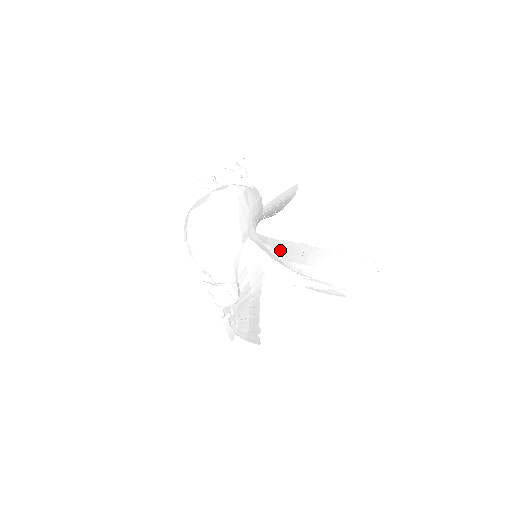
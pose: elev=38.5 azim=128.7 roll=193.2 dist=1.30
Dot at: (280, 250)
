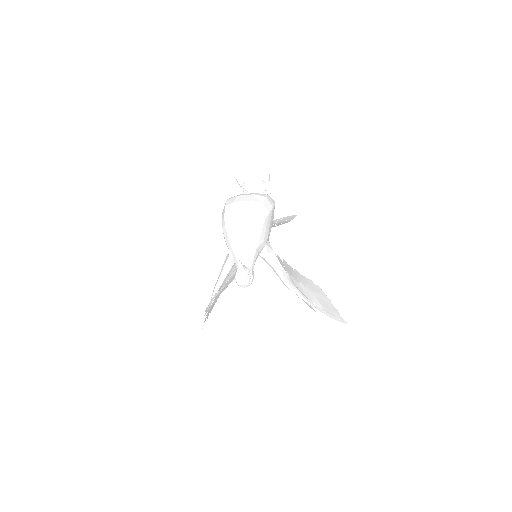
Dot at: occluded
